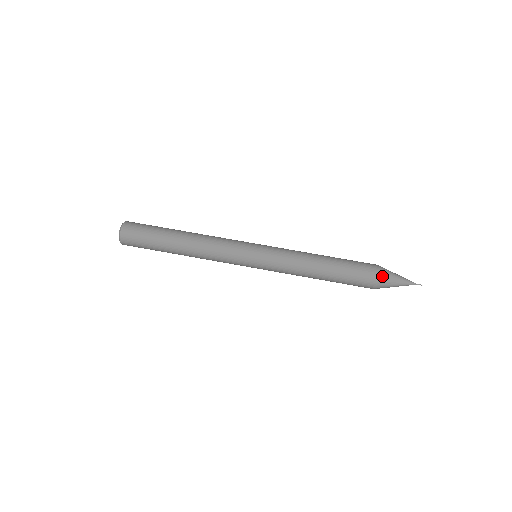
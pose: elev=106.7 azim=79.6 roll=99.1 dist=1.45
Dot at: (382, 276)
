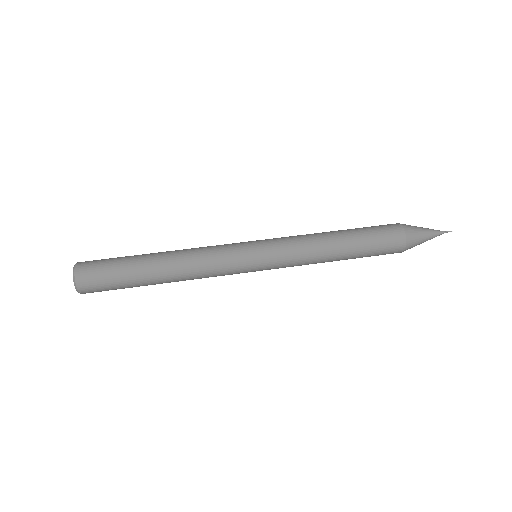
Dot at: (408, 230)
